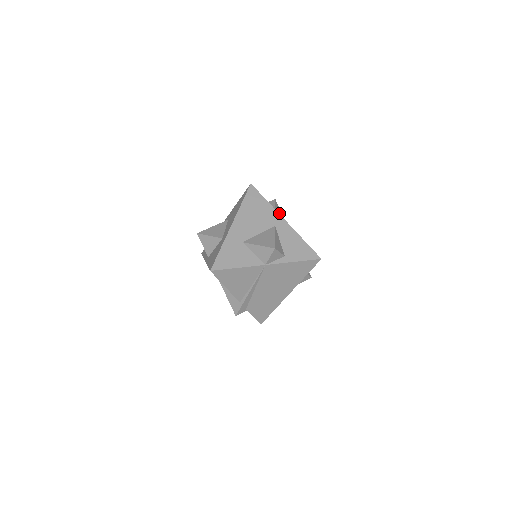
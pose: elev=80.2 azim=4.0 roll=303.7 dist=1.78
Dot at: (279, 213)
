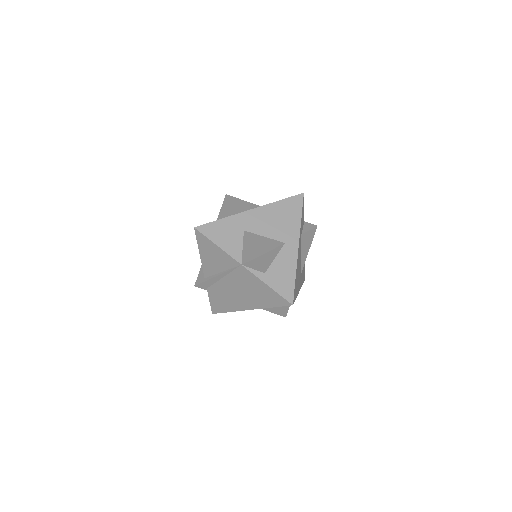
Dot at: (307, 239)
